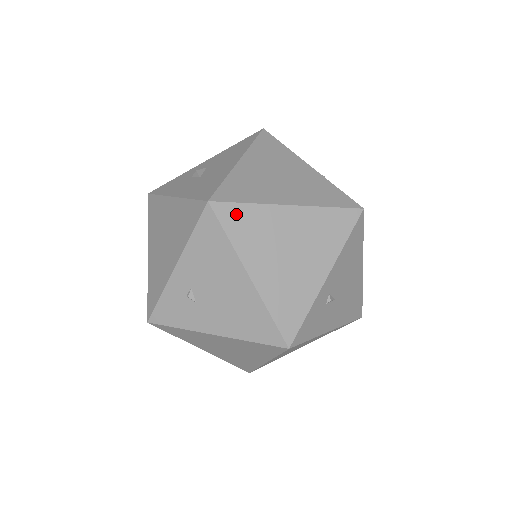
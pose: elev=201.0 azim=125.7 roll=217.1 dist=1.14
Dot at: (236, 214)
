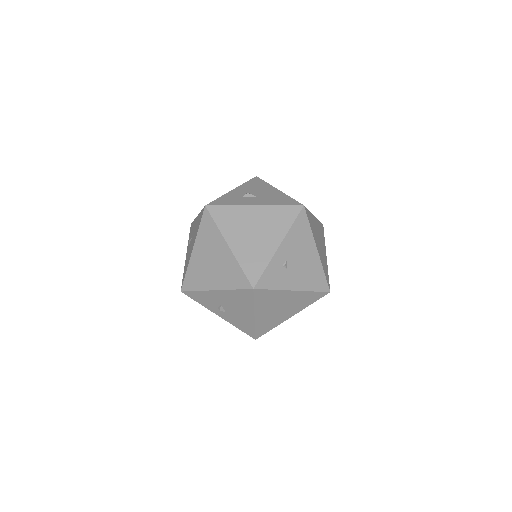
Dot at: (309, 215)
